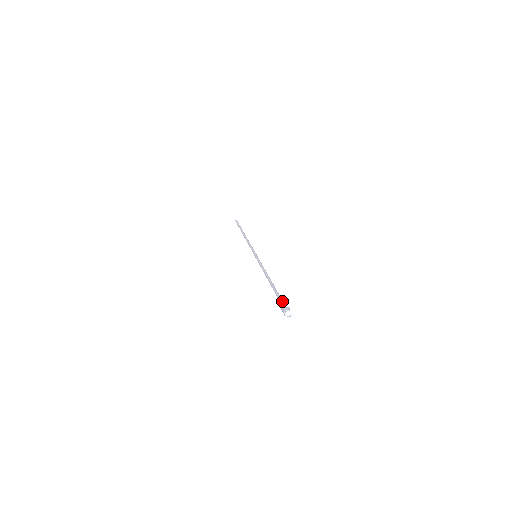
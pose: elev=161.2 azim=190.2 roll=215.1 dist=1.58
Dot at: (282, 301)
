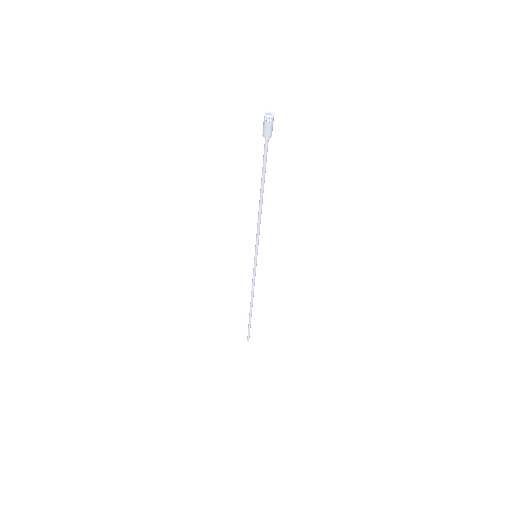
Dot at: (265, 143)
